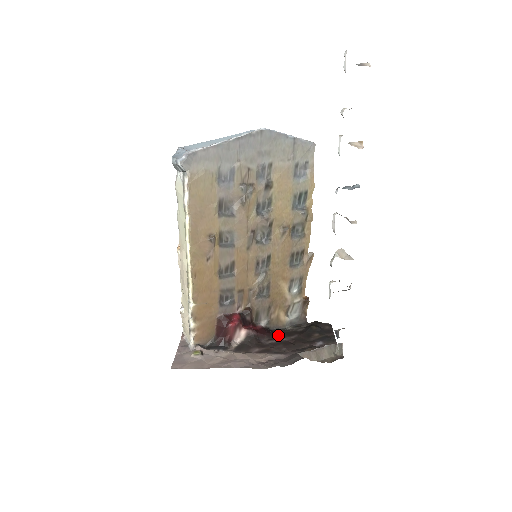
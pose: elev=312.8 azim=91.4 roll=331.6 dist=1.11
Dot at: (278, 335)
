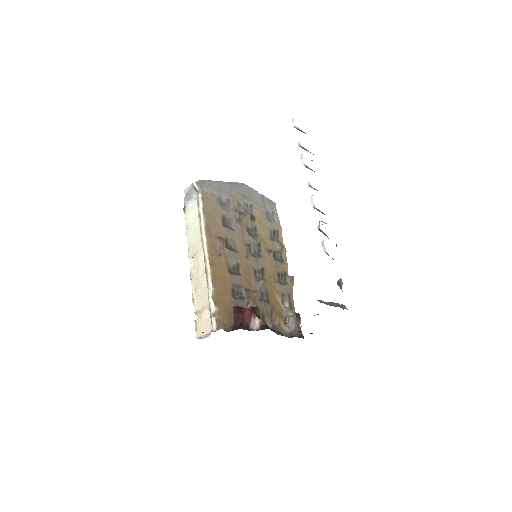
Dot at: occluded
